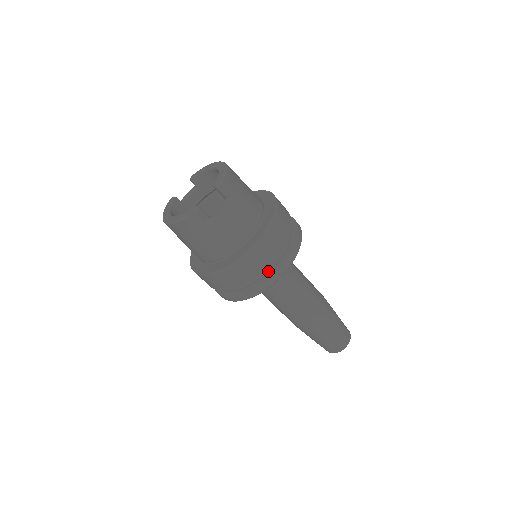
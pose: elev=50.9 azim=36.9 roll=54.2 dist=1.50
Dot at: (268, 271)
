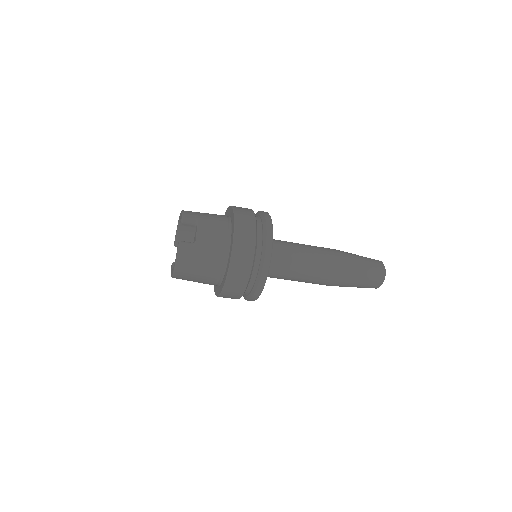
Dot at: (261, 247)
